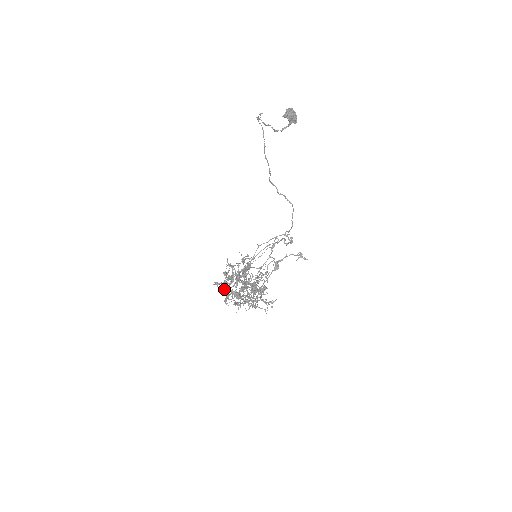
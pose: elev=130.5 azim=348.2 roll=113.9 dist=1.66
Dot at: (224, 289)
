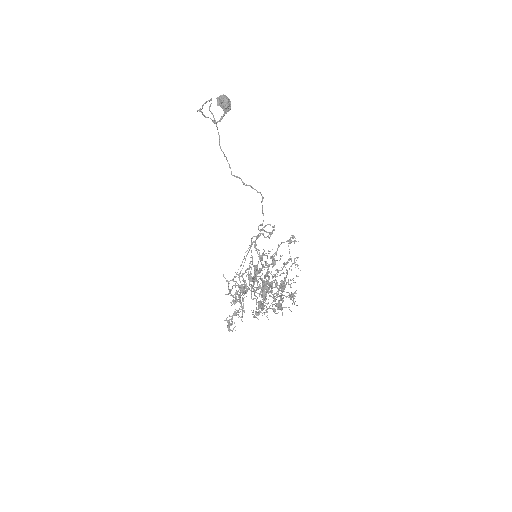
Dot at: (261, 295)
